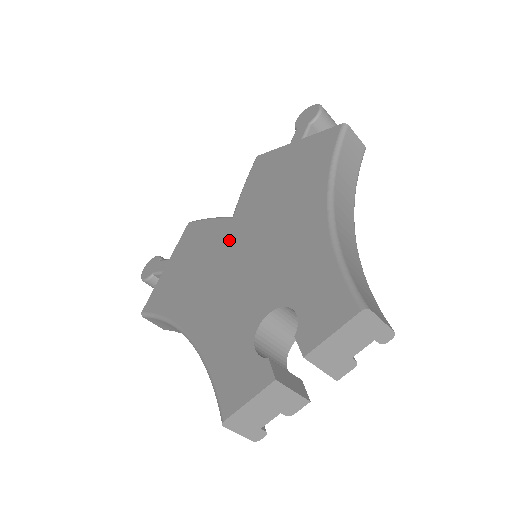
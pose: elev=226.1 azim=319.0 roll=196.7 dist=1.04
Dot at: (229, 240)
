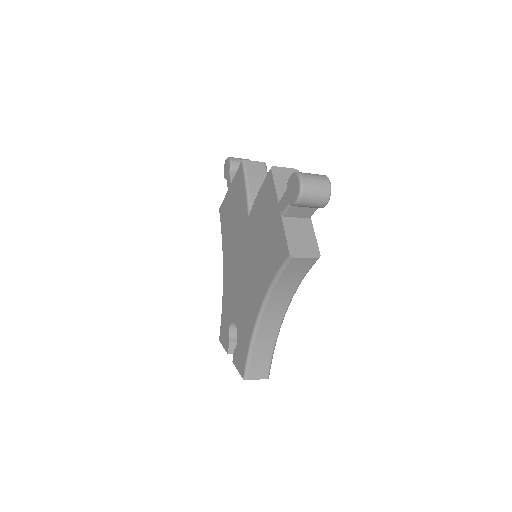
Dot at: (242, 237)
